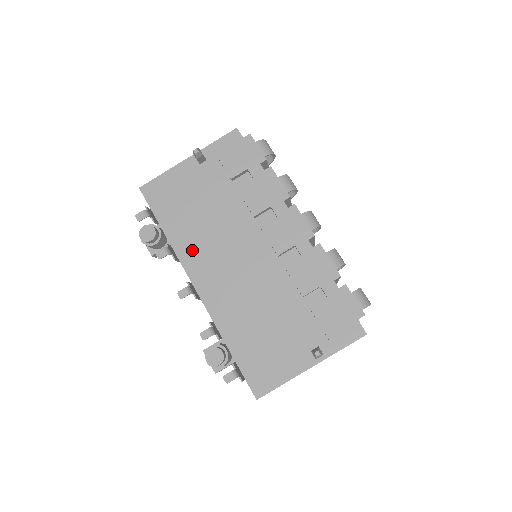
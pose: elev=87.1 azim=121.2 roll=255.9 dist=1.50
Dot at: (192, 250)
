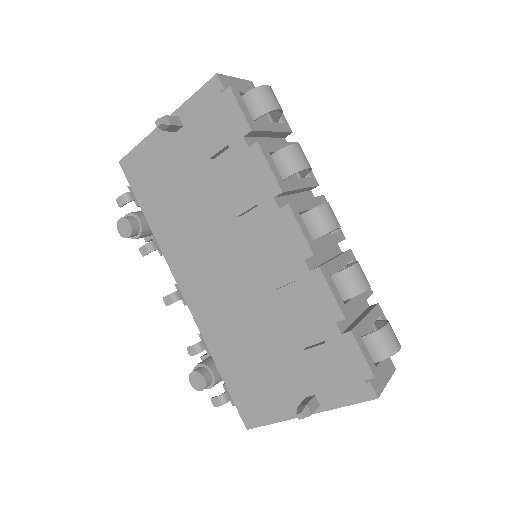
Dot at: (176, 248)
